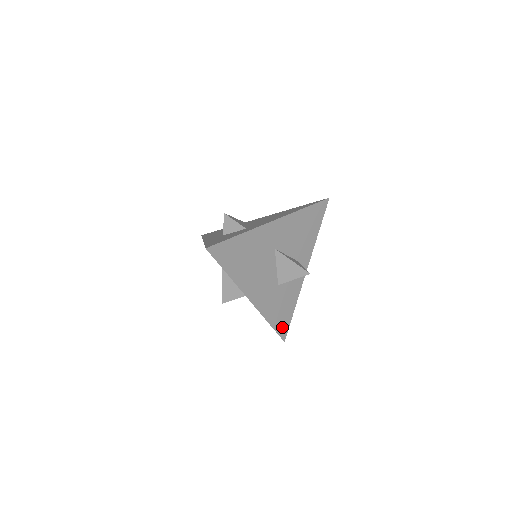
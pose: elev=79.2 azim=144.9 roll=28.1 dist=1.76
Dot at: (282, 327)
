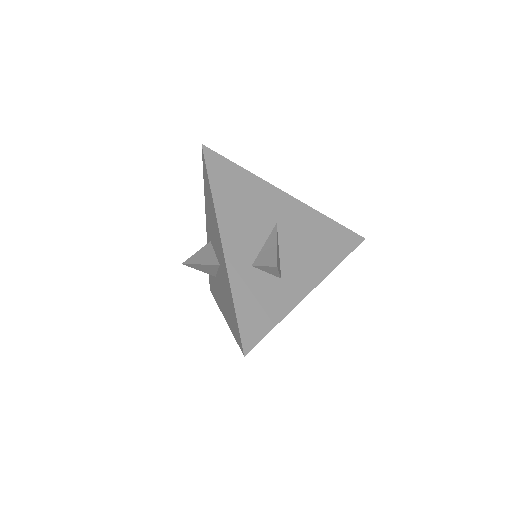
Dot at: occluded
